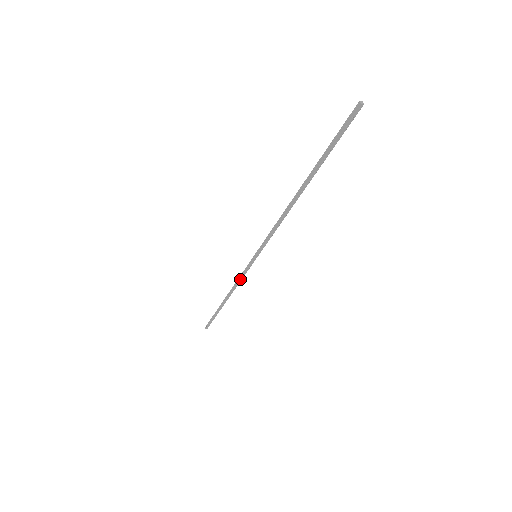
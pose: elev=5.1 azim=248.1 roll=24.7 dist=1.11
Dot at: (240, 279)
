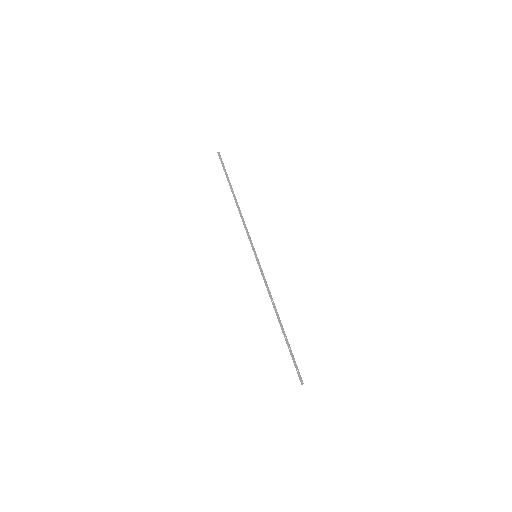
Dot at: (266, 286)
